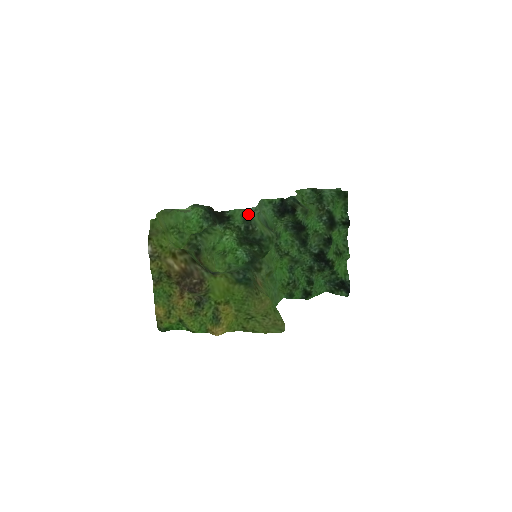
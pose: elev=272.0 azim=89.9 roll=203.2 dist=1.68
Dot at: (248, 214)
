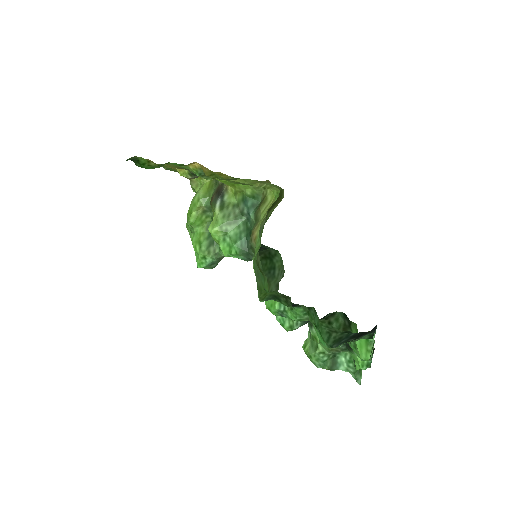
Dot at: occluded
